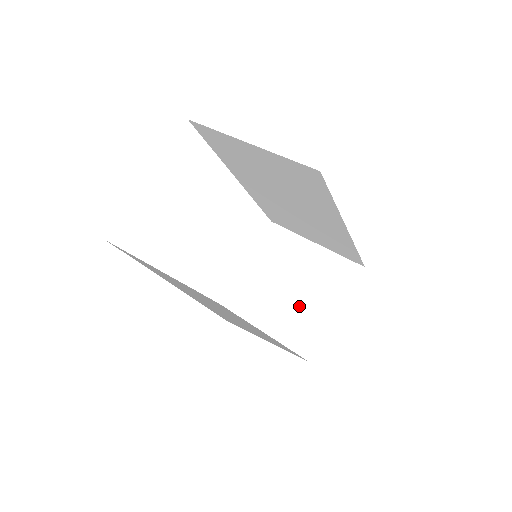
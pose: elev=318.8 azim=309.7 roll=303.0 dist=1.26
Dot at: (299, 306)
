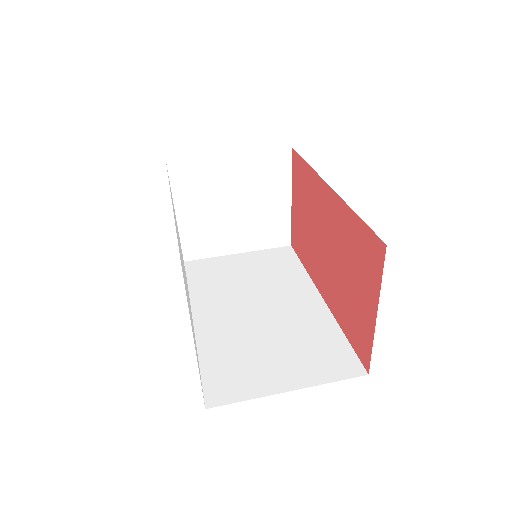
Dot at: (255, 216)
